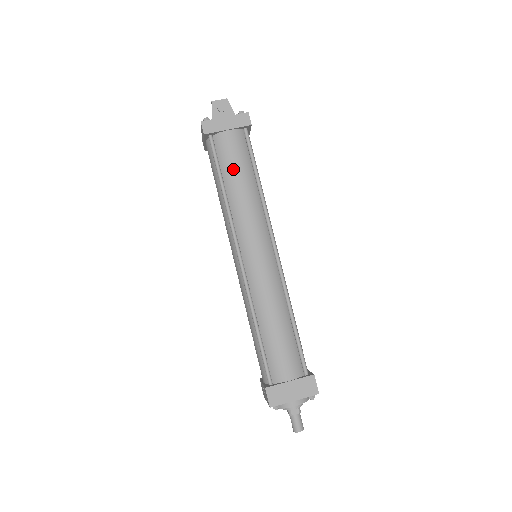
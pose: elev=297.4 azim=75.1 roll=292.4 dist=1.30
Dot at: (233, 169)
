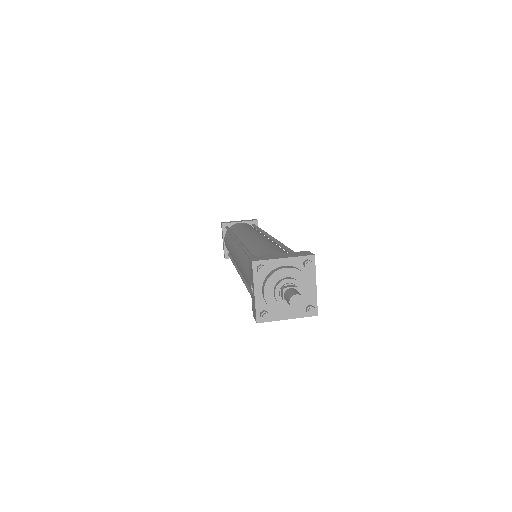
Dot at: occluded
